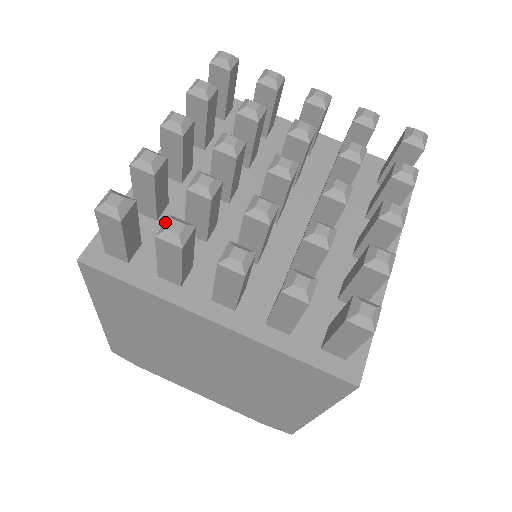
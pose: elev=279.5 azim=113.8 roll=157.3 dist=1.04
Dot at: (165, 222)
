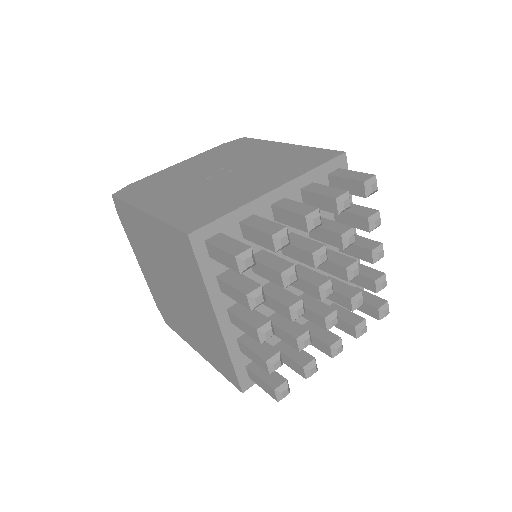
Dot at: (257, 290)
